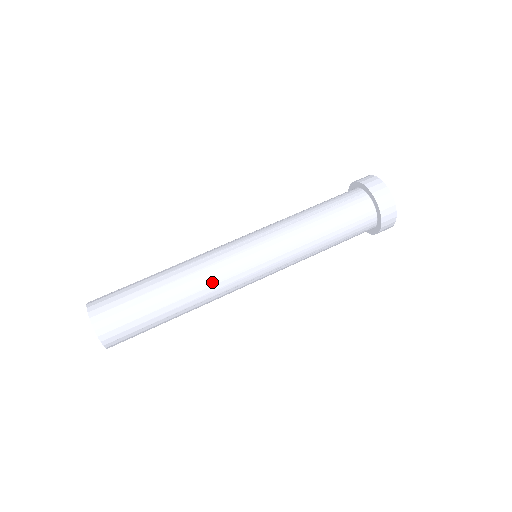
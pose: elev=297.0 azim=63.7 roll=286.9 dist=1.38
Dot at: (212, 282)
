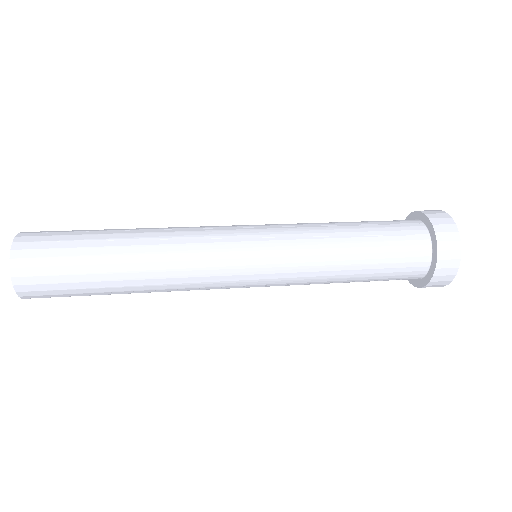
Dot at: (185, 273)
